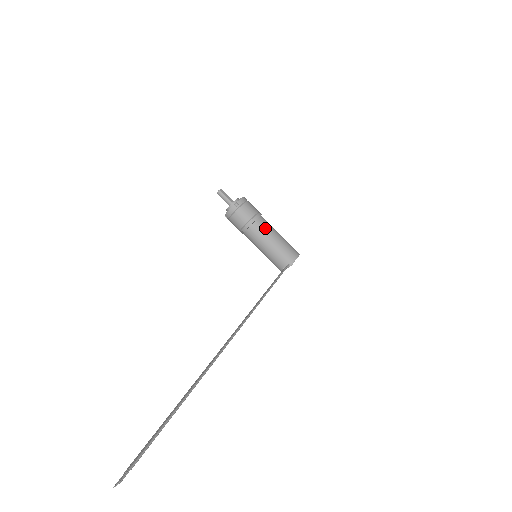
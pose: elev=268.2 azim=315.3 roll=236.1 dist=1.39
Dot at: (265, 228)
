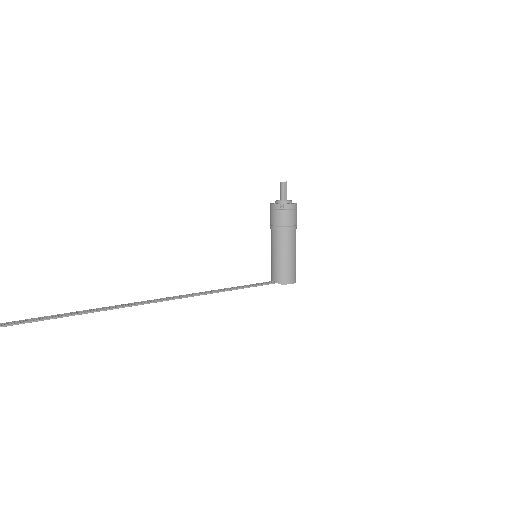
Dot at: (286, 242)
